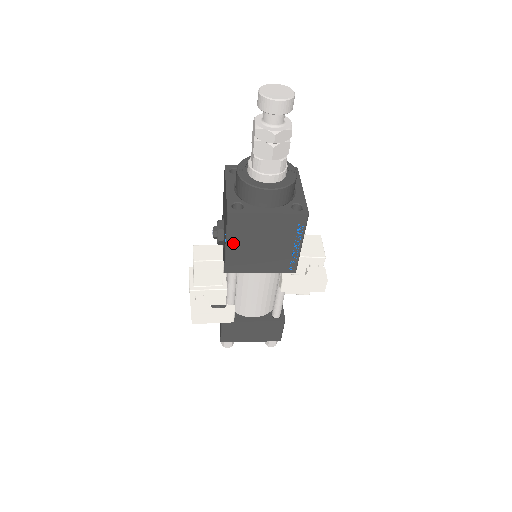
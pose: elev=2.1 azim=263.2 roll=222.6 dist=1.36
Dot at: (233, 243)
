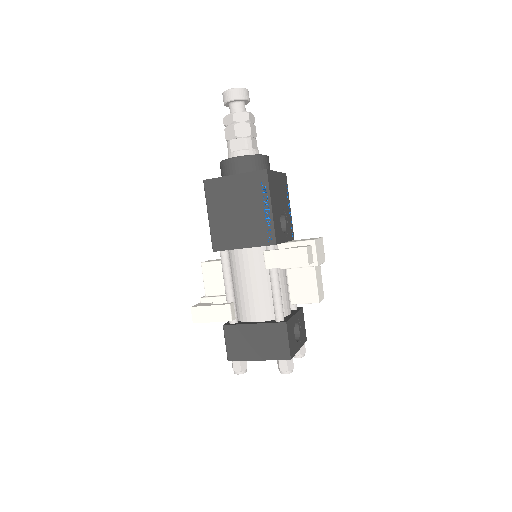
Dot at: (213, 213)
